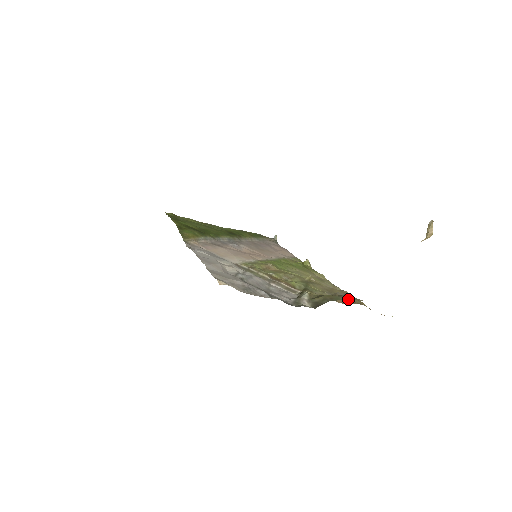
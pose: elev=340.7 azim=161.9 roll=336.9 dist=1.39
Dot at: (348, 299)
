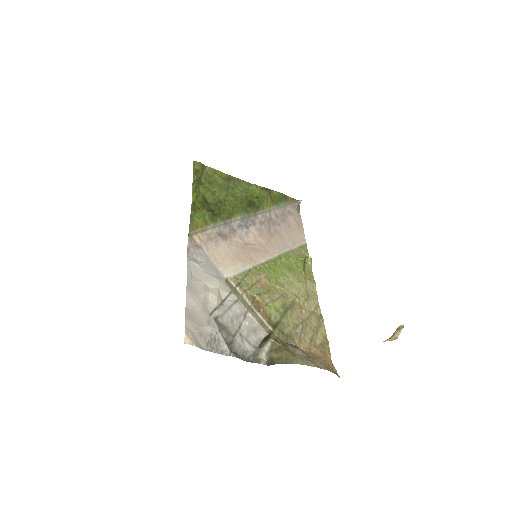
Dot at: (315, 338)
